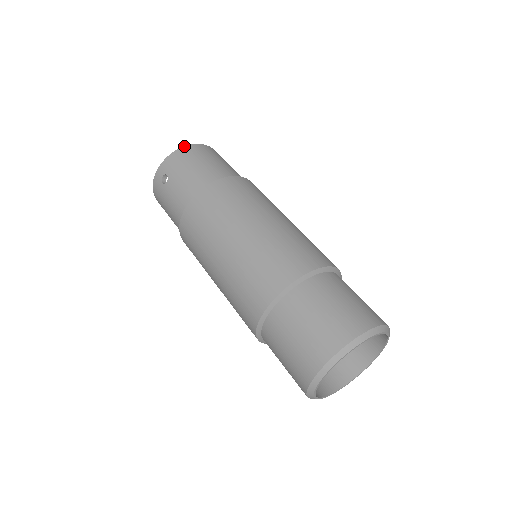
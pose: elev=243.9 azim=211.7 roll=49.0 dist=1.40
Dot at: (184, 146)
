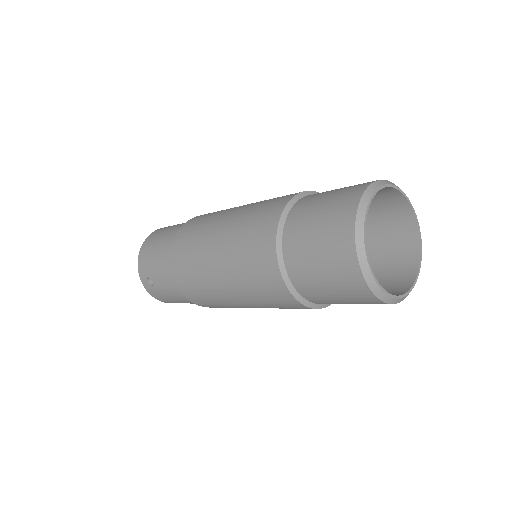
Dot at: (141, 247)
